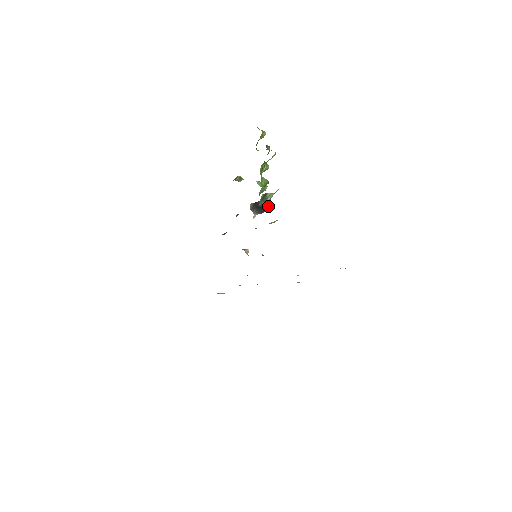
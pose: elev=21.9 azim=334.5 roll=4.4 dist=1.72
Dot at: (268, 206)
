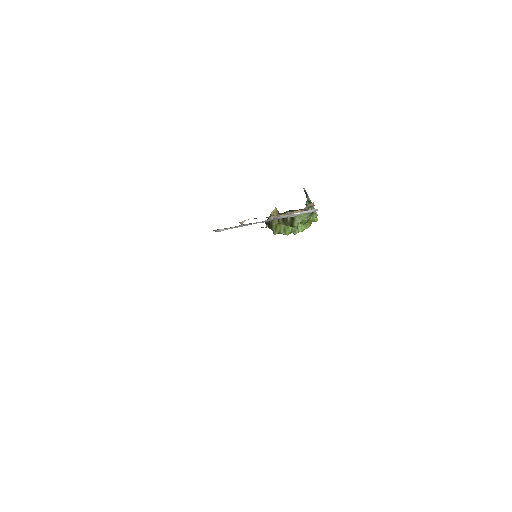
Dot at: (309, 208)
